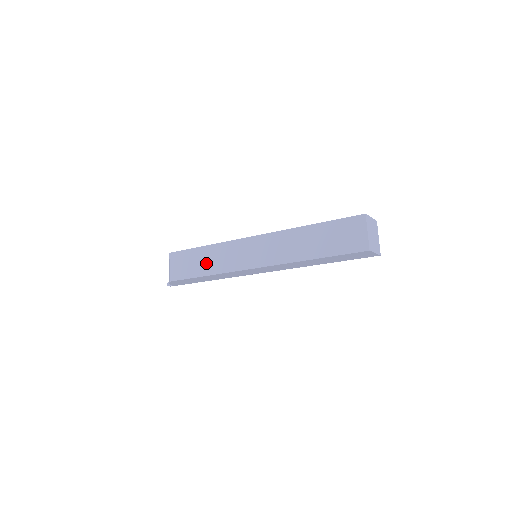
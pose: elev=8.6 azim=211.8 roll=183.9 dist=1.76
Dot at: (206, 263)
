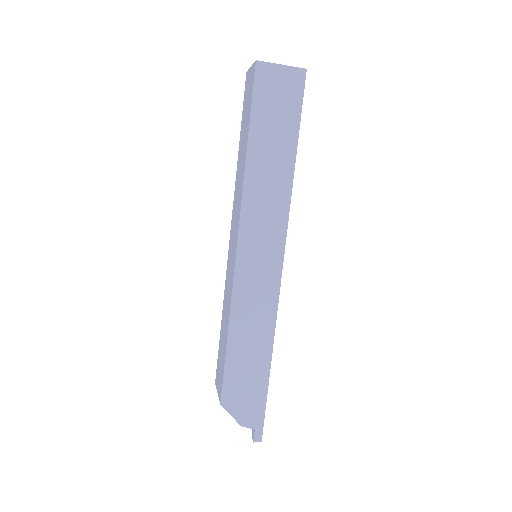
Dot at: (224, 327)
